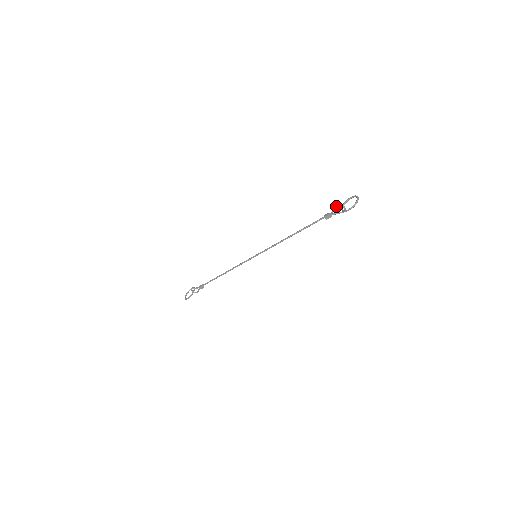
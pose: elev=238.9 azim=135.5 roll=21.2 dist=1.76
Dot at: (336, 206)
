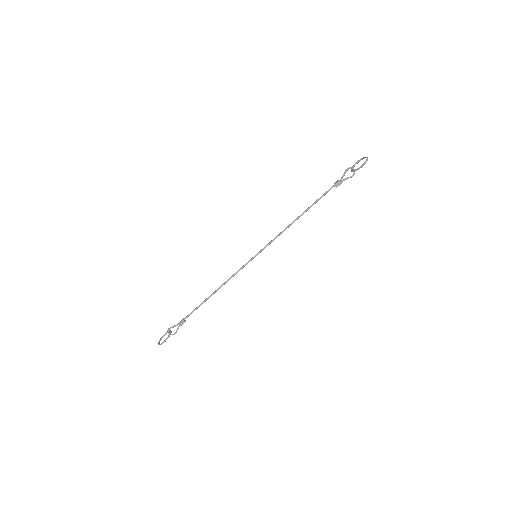
Dot at: (346, 169)
